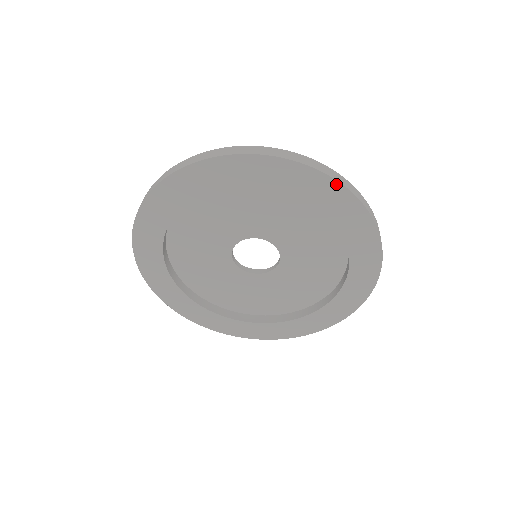
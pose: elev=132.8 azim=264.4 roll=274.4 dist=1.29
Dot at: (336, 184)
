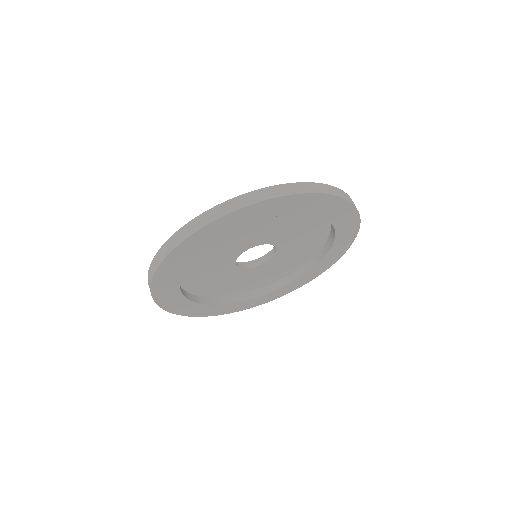
Dot at: (336, 198)
